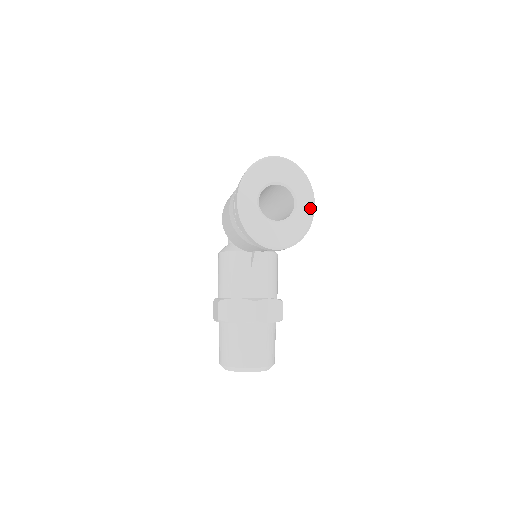
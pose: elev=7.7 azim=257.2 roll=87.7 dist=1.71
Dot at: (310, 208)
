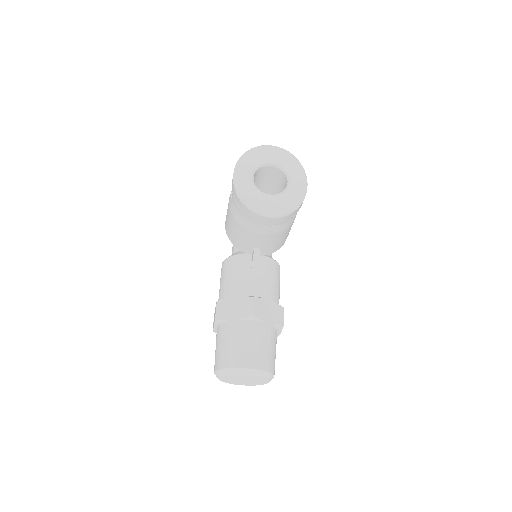
Dot at: (302, 186)
